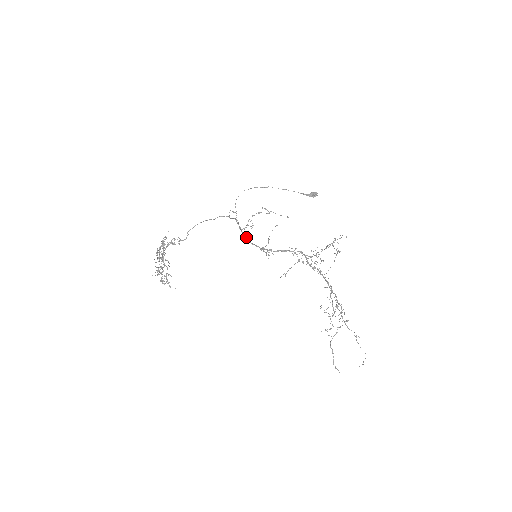
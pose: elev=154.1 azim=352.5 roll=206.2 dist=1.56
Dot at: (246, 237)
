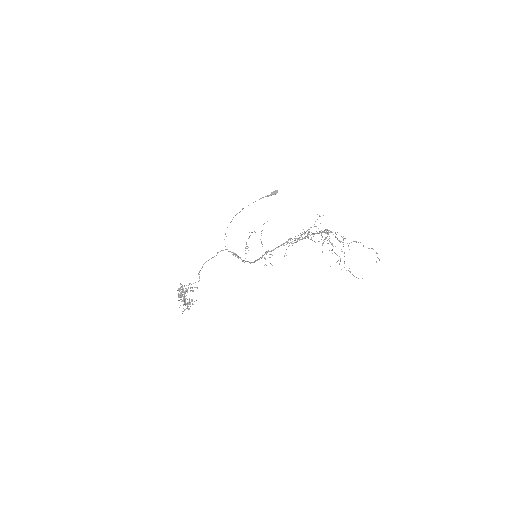
Dot at: (249, 262)
